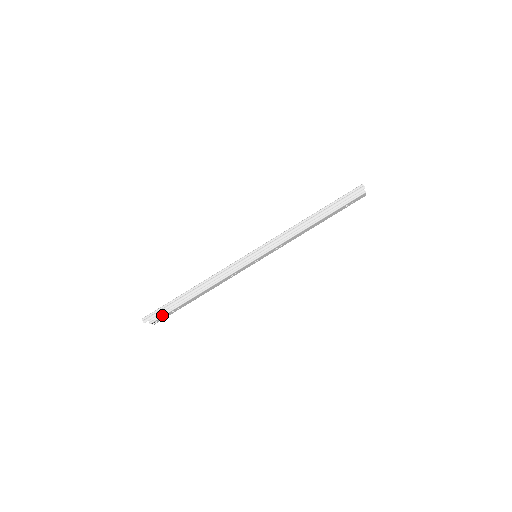
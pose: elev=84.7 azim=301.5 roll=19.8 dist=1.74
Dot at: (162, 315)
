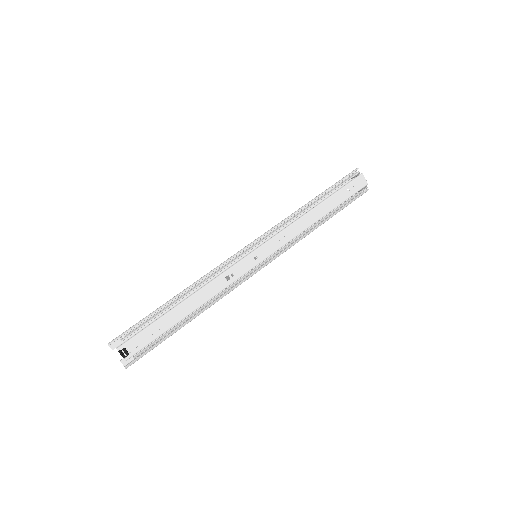
Dot at: (135, 335)
